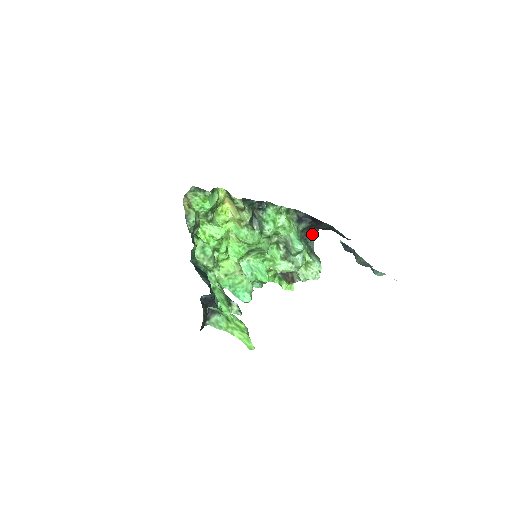
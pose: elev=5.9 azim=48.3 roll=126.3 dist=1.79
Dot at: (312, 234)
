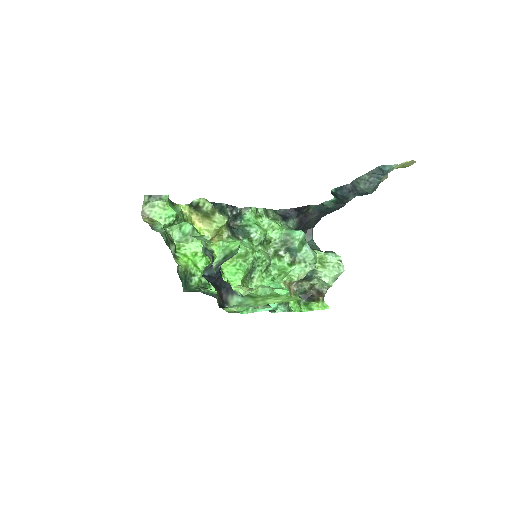
Dot at: (309, 238)
